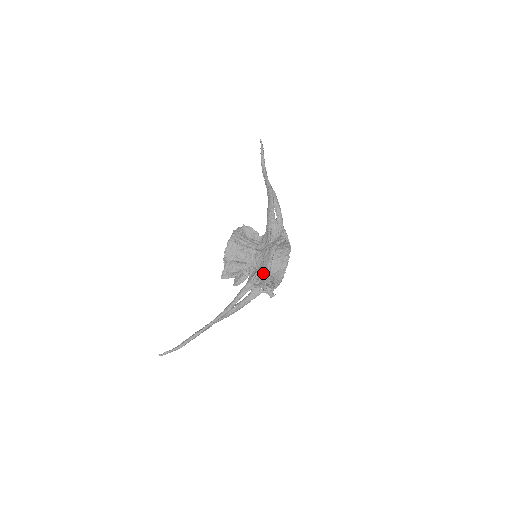
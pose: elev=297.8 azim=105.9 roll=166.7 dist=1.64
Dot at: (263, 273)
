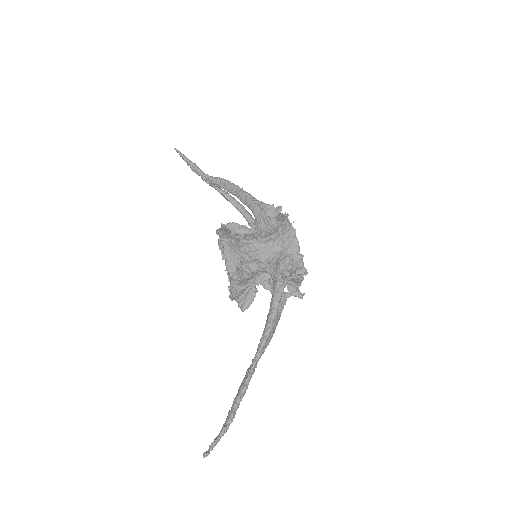
Dot at: (288, 258)
